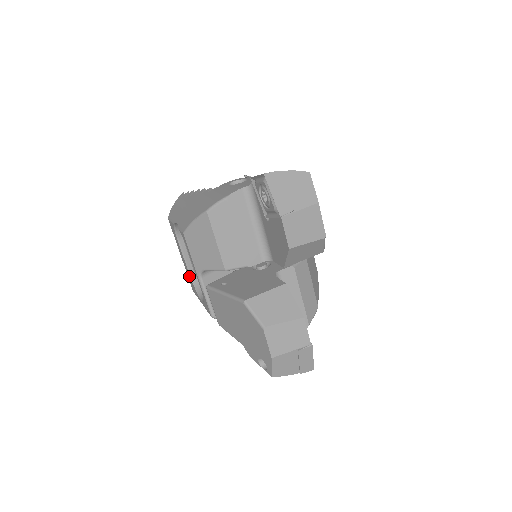
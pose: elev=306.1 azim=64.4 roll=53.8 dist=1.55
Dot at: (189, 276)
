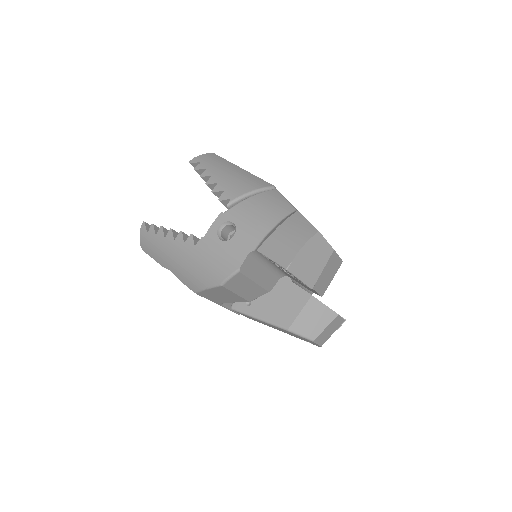
Dot at: occluded
